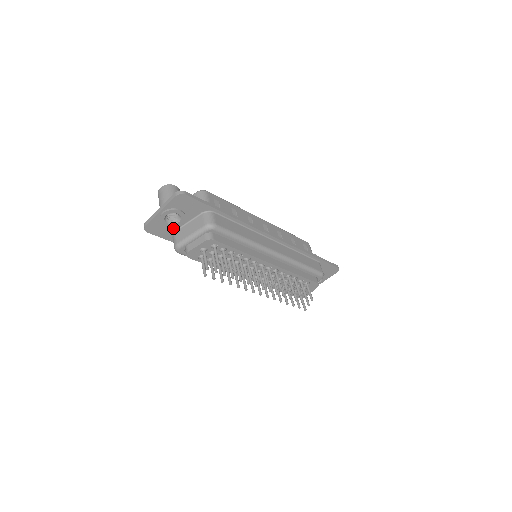
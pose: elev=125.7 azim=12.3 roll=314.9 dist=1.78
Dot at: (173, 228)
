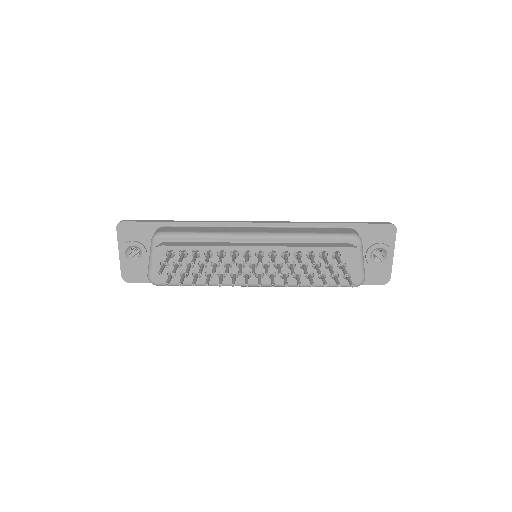
Dot at: (146, 266)
